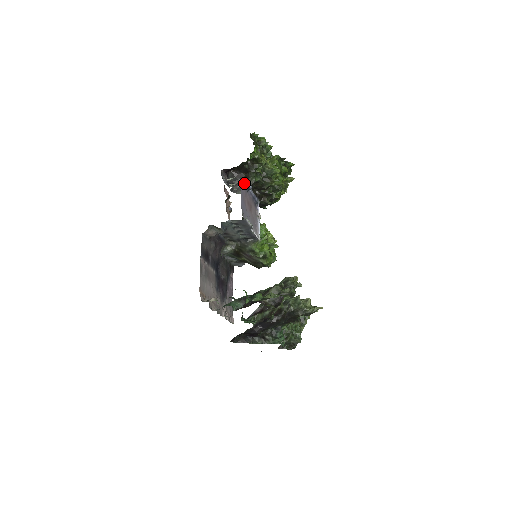
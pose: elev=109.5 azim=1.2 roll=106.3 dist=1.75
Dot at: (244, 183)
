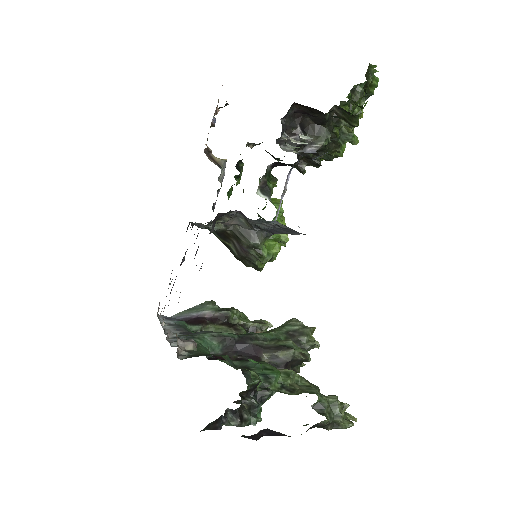
Dot at: occluded
